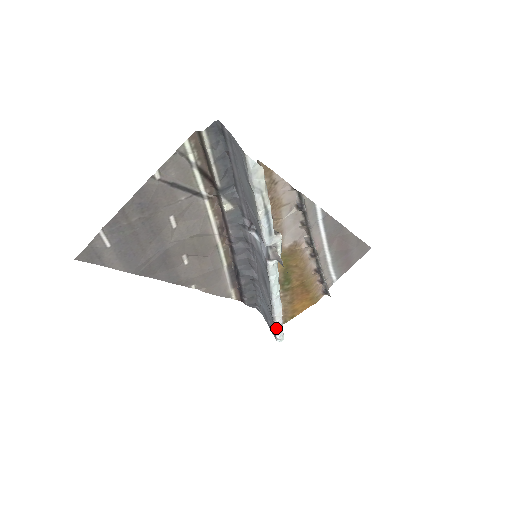
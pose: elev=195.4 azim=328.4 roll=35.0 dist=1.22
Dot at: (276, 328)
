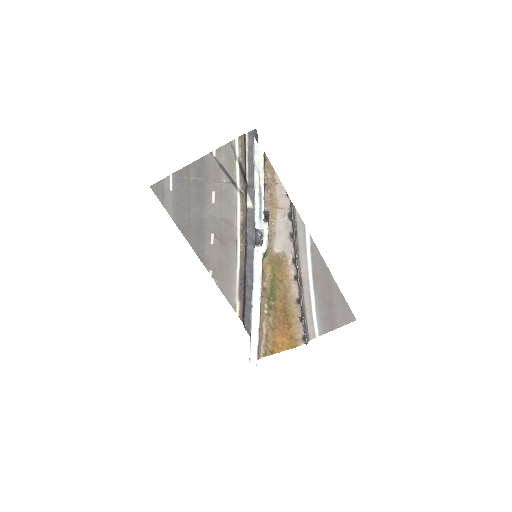
Dot at: (251, 341)
